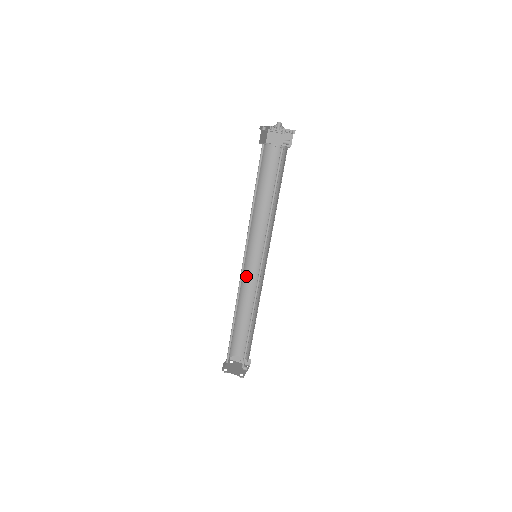
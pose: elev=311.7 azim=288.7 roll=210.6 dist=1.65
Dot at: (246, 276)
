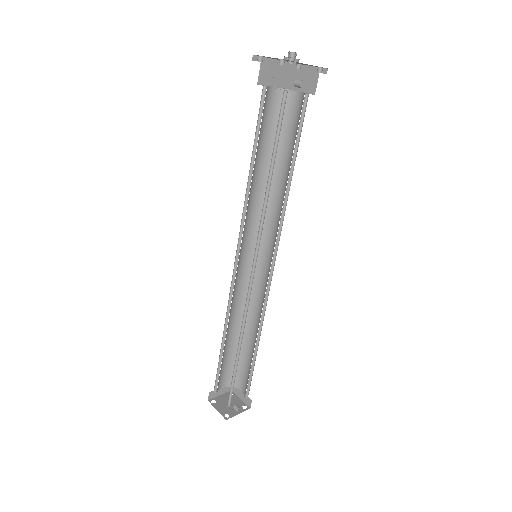
Dot at: occluded
